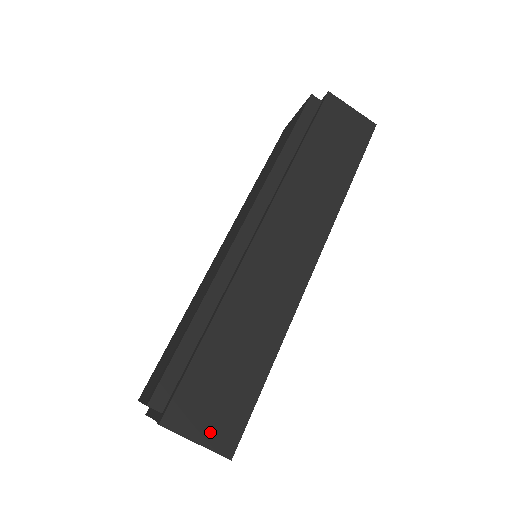
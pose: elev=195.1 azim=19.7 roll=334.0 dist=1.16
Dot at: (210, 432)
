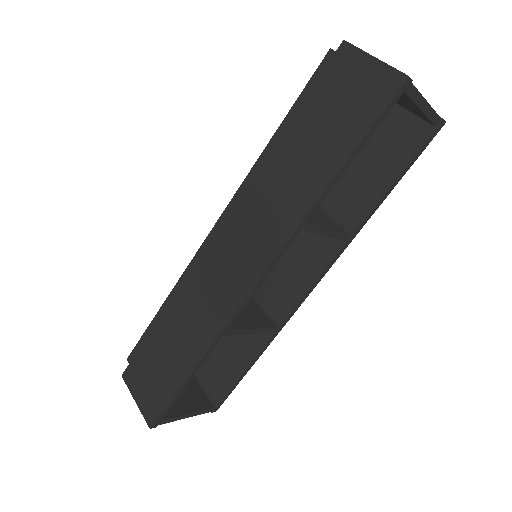
Dot at: (144, 399)
